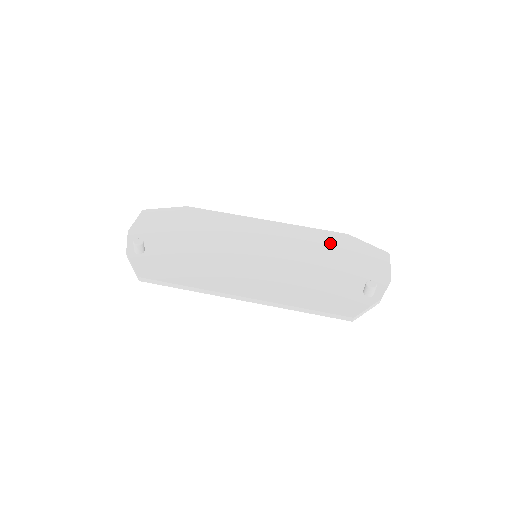
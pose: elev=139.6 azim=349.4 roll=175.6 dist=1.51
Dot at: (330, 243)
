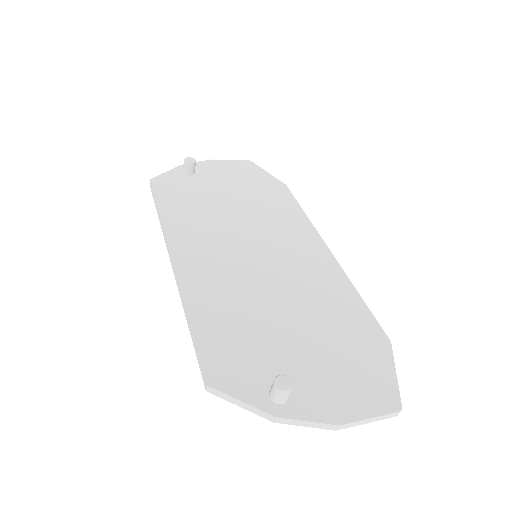
Dot at: (348, 323)
